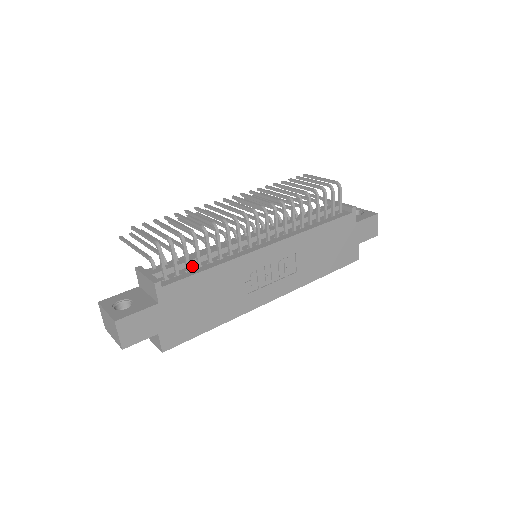
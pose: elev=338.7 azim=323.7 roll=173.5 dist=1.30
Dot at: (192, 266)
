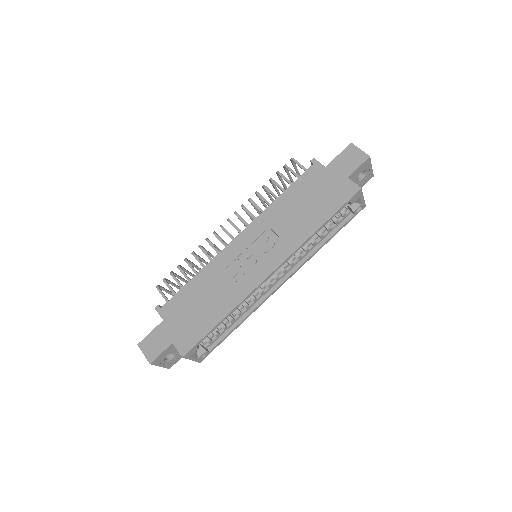
Dot at: occluded
